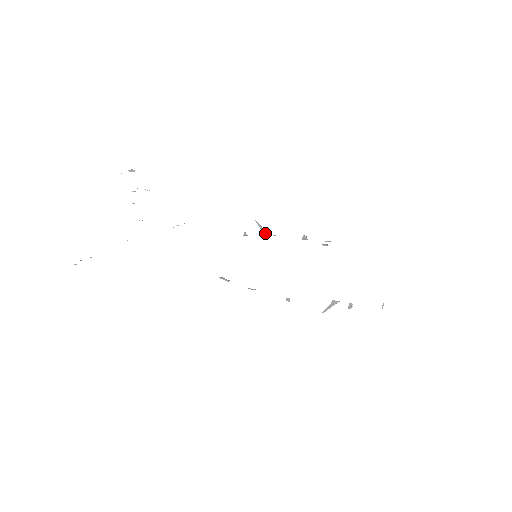
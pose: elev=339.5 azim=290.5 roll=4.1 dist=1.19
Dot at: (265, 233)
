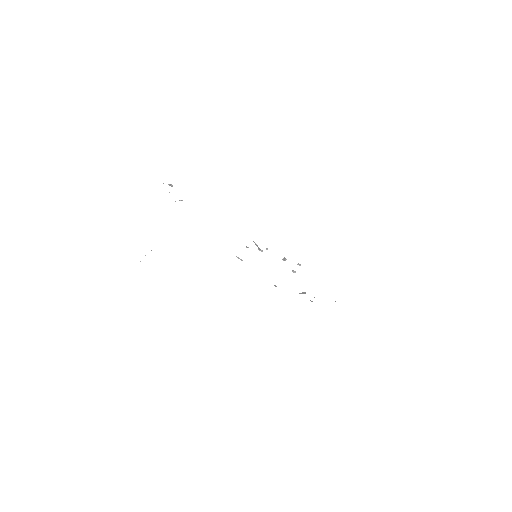
Dot at: (259, 249)
